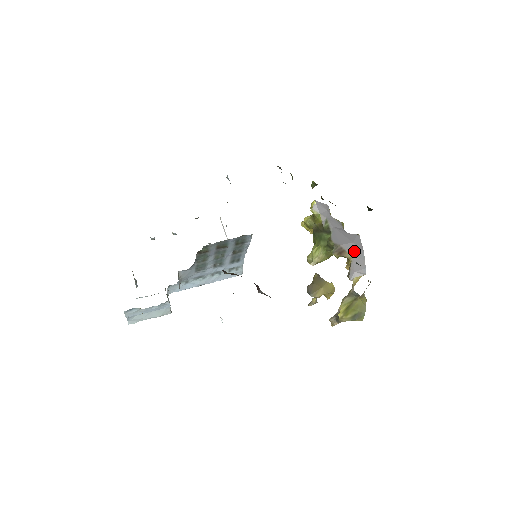
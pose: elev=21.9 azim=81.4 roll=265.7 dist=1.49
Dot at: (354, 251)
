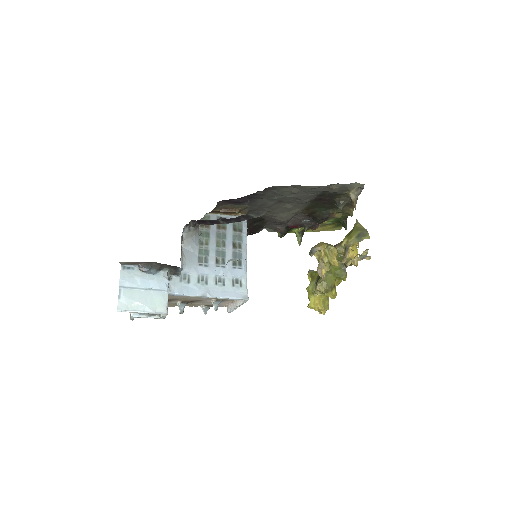
Dot at: occluded
